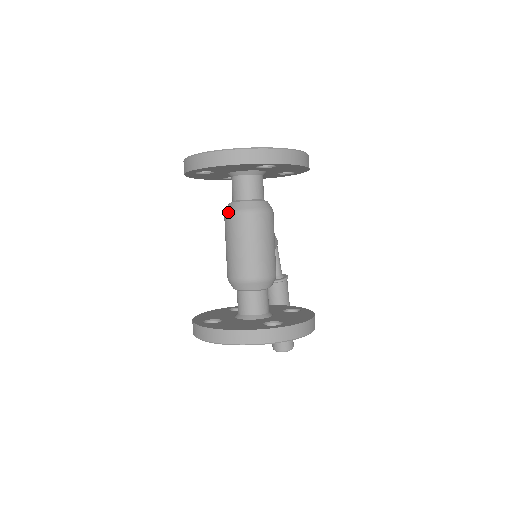
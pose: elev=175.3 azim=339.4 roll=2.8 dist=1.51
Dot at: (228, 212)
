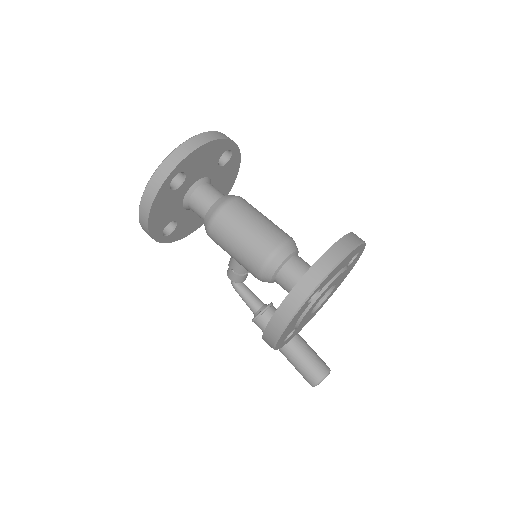
Dot at: (220, 207)
